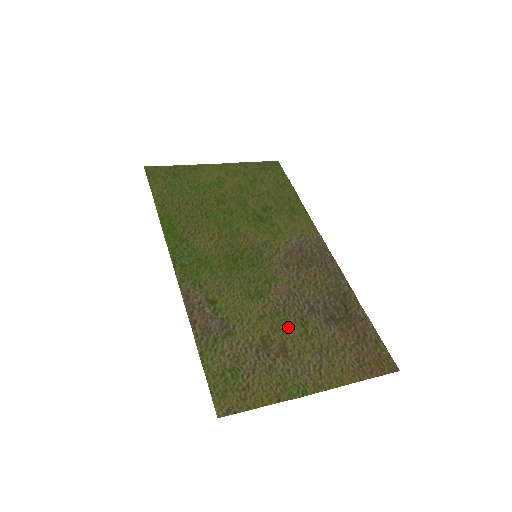
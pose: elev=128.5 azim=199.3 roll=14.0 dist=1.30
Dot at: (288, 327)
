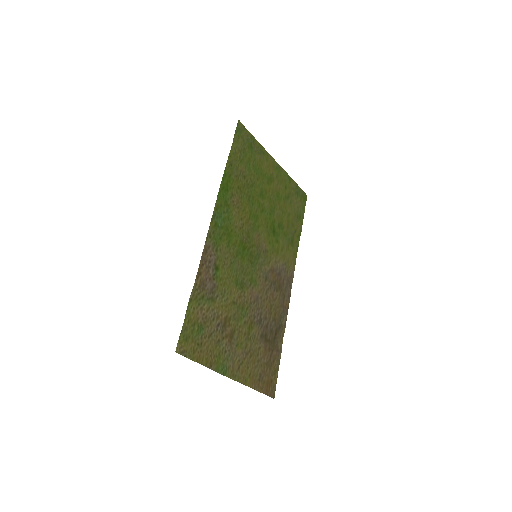
Dot at: (242, 322)
